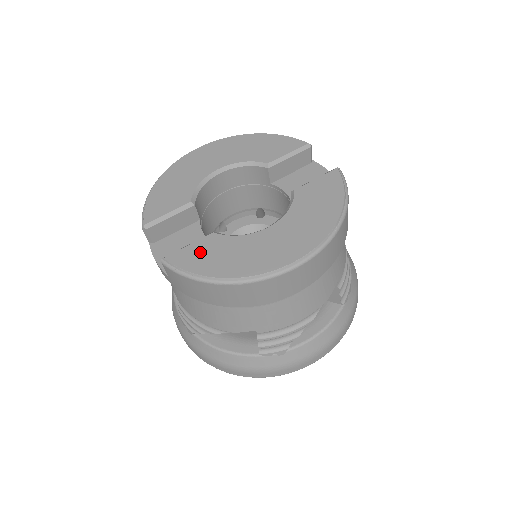
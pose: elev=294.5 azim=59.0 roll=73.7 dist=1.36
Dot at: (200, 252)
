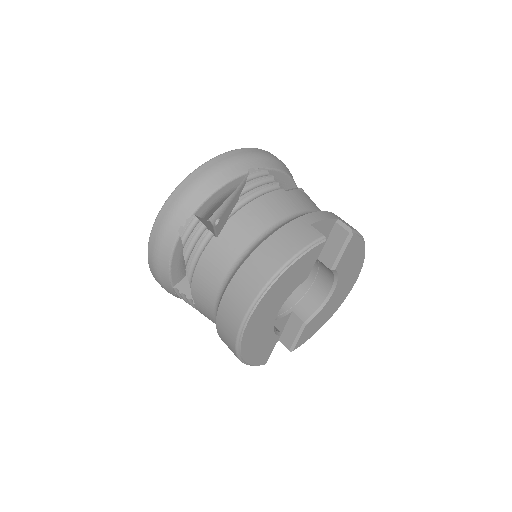
Dot at: (308, 333)
